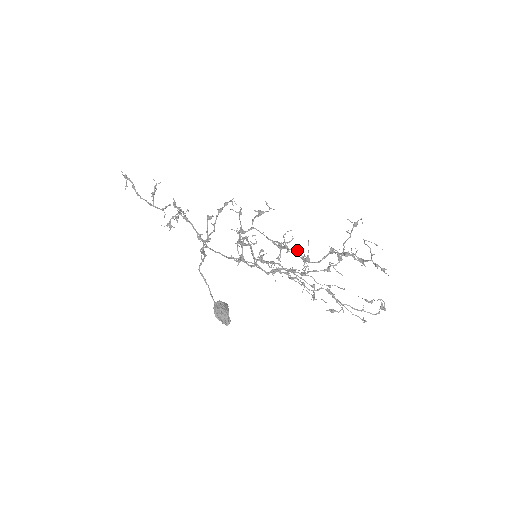
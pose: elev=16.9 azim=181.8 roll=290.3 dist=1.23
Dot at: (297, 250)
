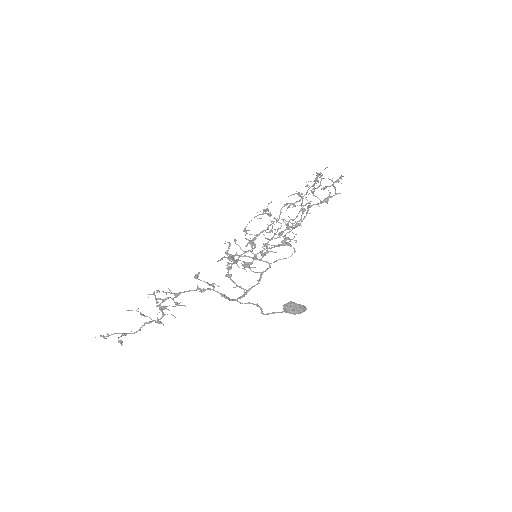
Dot at: occluded
